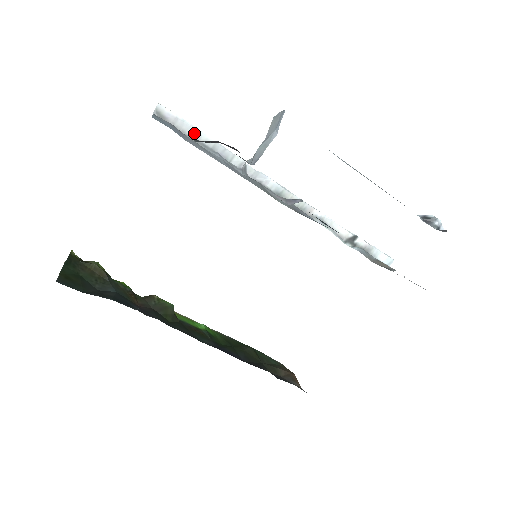
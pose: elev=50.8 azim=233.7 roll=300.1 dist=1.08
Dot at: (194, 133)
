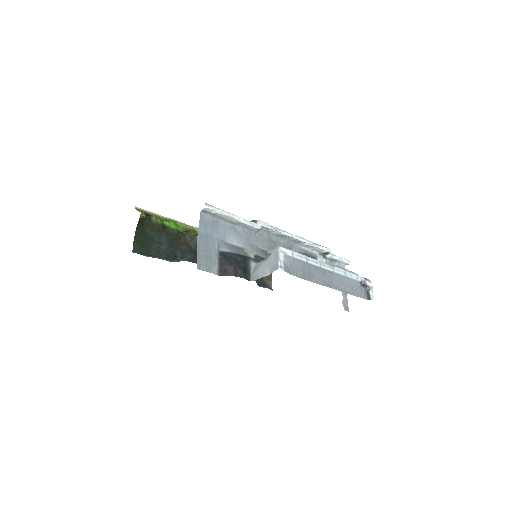
Dot at: (227, 218)
